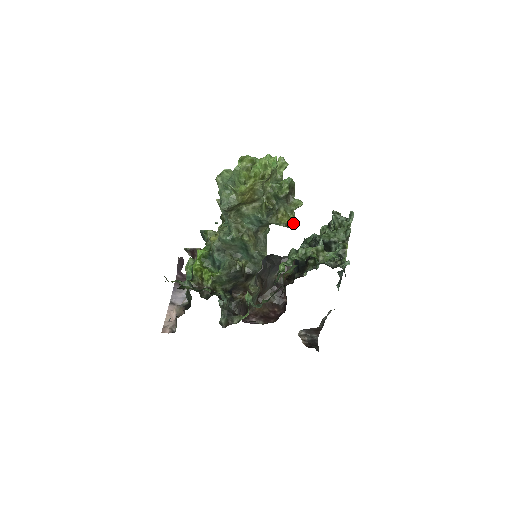
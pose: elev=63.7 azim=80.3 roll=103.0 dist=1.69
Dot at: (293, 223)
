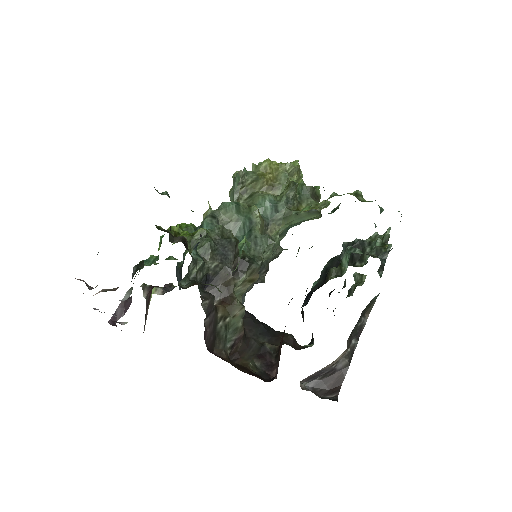
Dot at: (318, 211)
